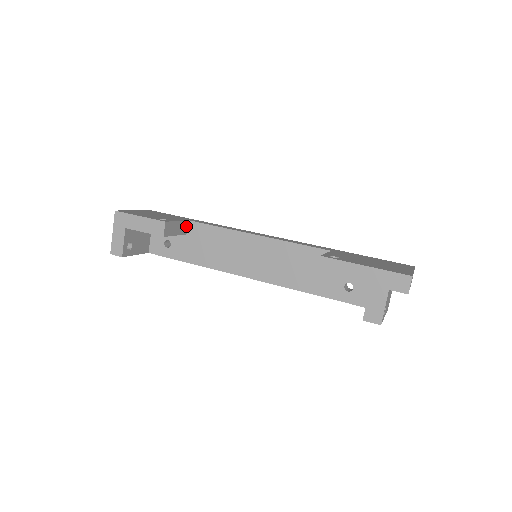
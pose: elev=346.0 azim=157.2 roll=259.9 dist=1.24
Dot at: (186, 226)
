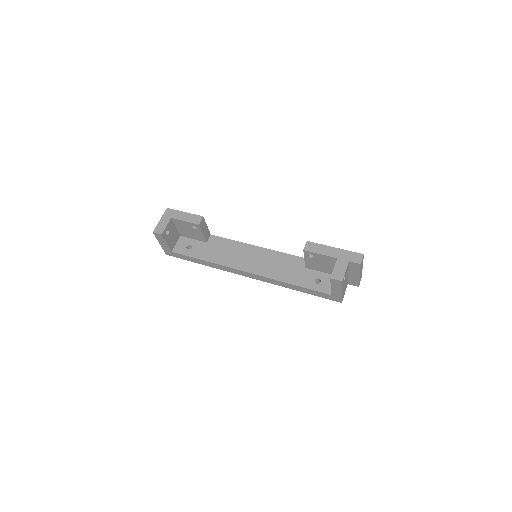
Dot at: (208, 236)
